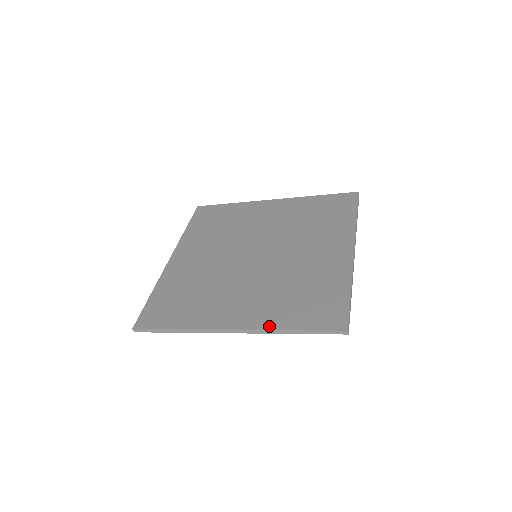
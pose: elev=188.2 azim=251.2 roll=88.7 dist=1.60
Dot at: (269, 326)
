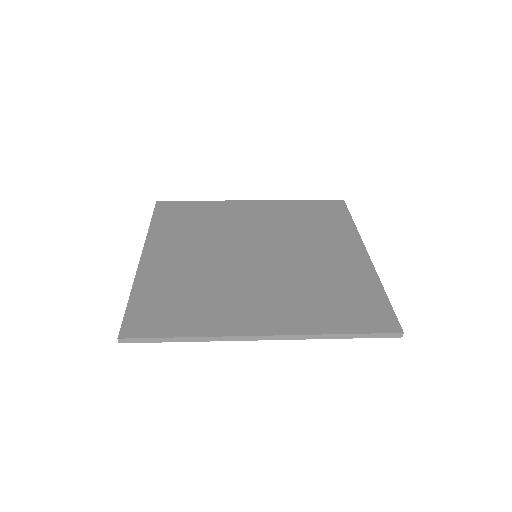
Dot at: (310, 330)
